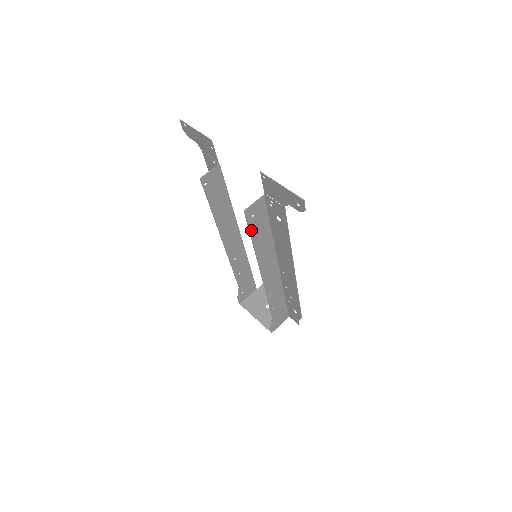
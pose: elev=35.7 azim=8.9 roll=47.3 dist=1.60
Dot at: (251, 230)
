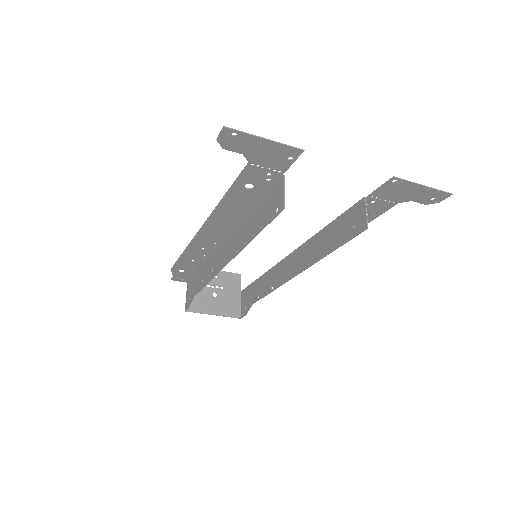
Dot at: (343, 242)
